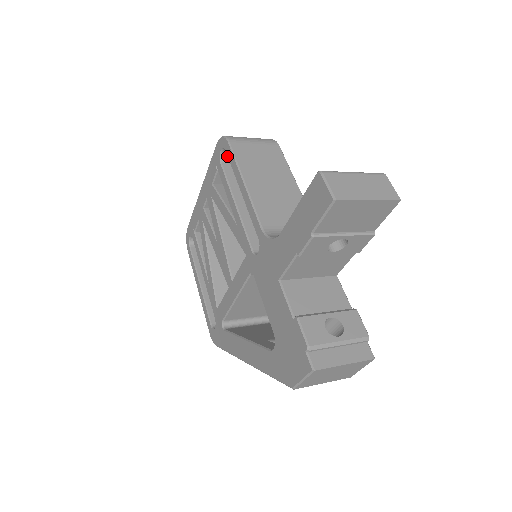
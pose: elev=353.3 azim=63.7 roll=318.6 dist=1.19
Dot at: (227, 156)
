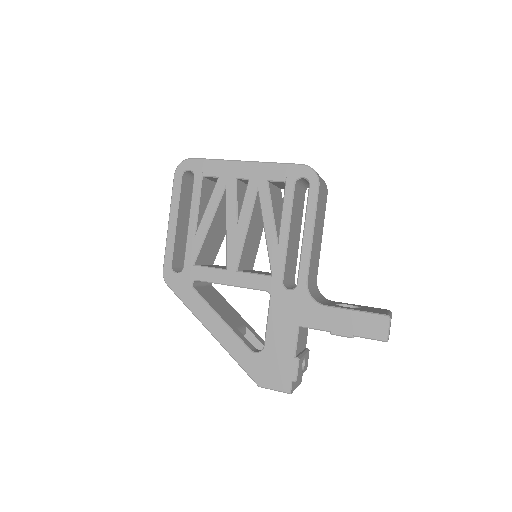
Dot at: (300, 180)
